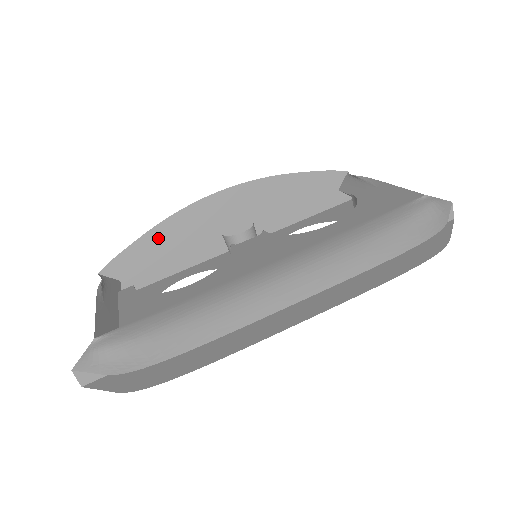
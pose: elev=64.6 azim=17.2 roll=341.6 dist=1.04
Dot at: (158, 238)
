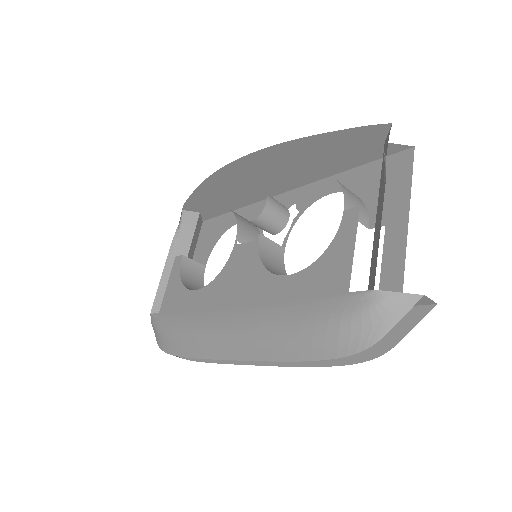
Dot at: (208, 191)
